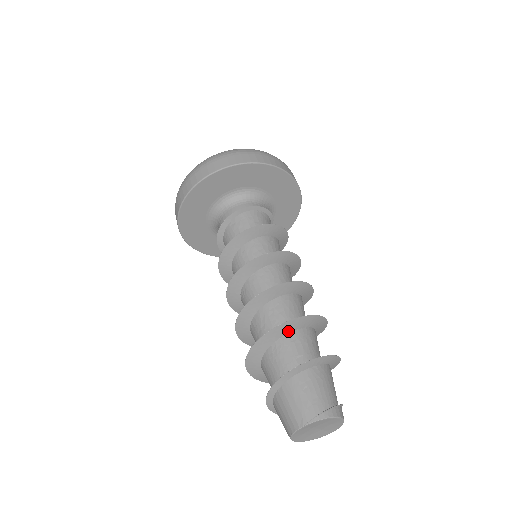
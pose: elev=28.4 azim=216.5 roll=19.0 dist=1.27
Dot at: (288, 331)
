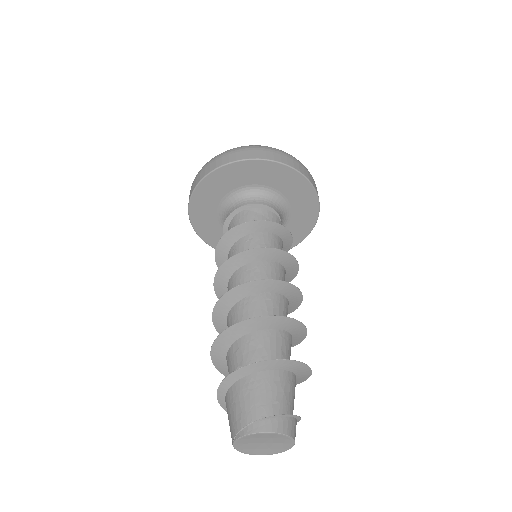
Dot at: (231, 342)
